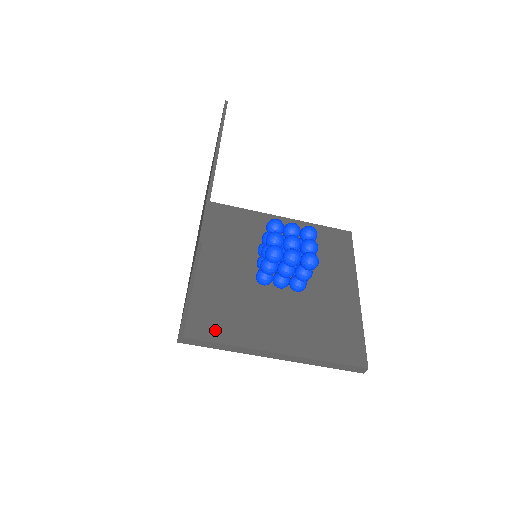
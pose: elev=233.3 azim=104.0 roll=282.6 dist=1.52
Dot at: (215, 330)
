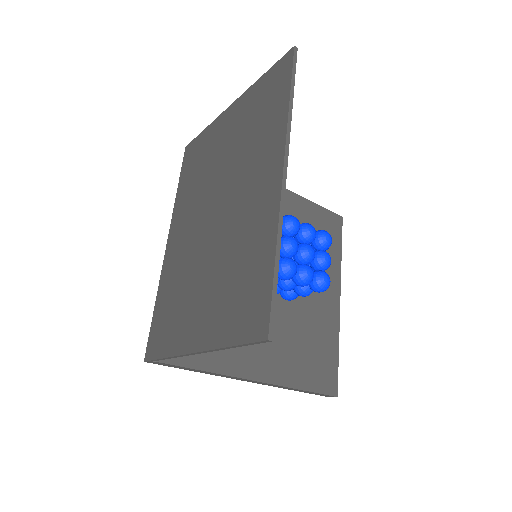
Dot at: occluded
